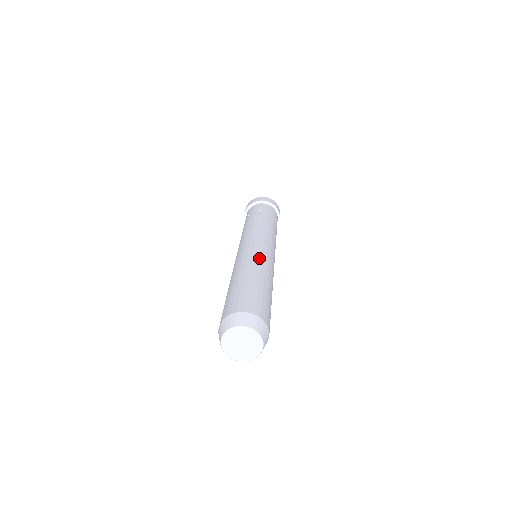
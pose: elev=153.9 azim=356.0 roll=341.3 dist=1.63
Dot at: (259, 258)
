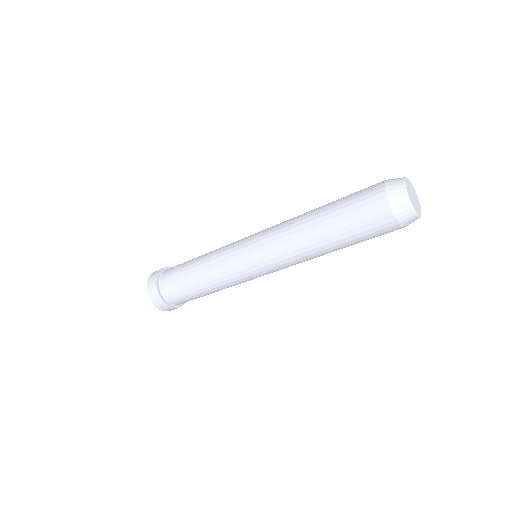
Dot at: occluded
